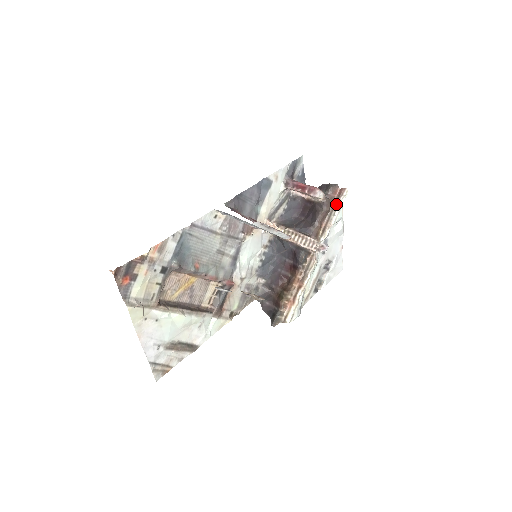
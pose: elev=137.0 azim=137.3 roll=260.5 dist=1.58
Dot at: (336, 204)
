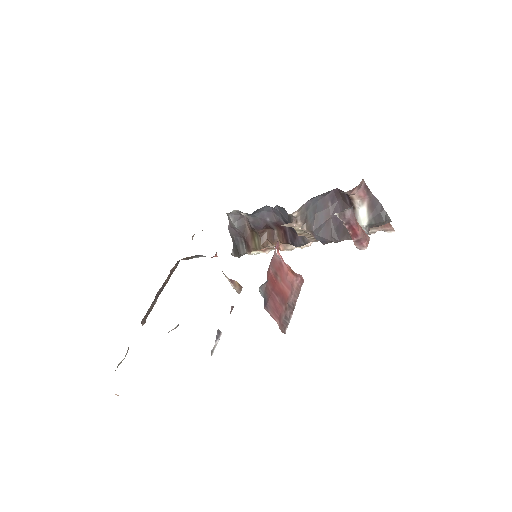
Dot at: (372, 230)
